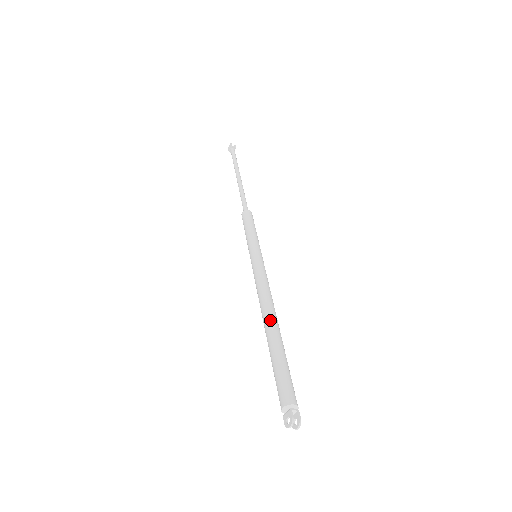
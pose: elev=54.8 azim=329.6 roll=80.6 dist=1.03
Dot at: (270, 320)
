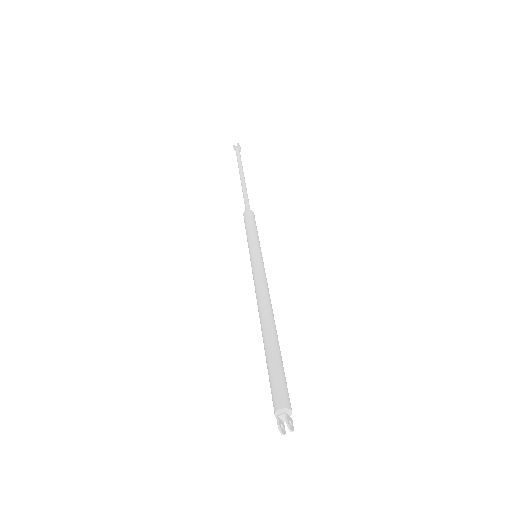
Dot at: (261, 325)
